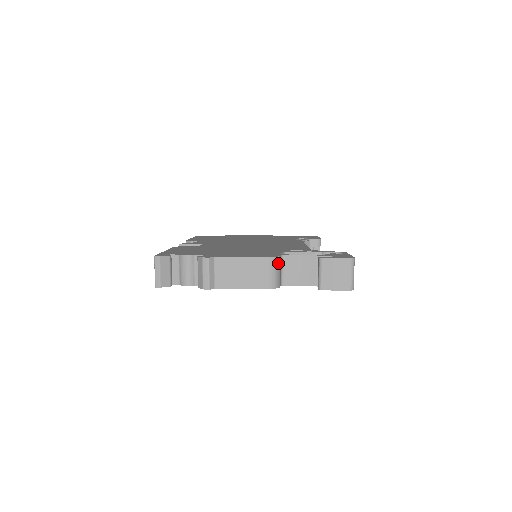
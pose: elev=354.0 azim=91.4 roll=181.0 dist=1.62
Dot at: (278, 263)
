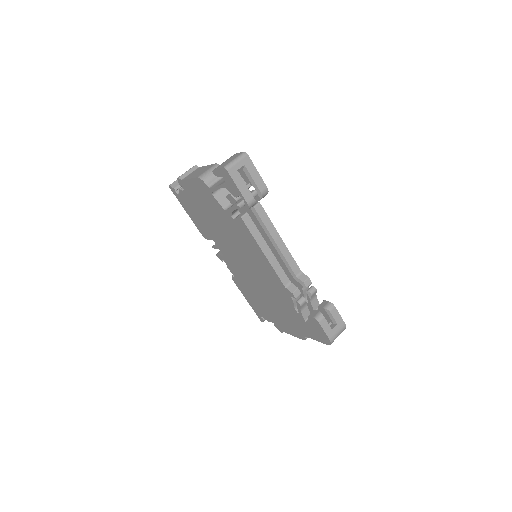
Dot at: occluded
